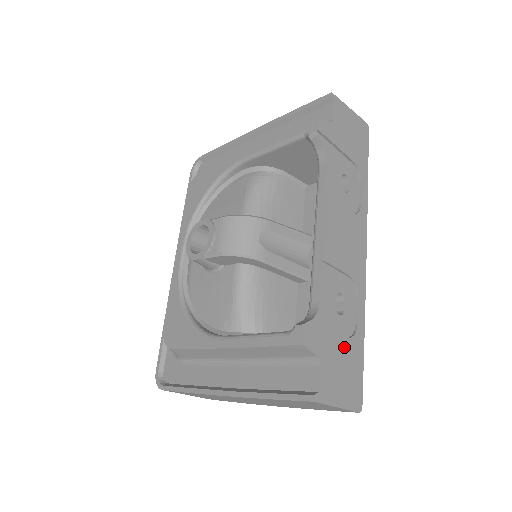
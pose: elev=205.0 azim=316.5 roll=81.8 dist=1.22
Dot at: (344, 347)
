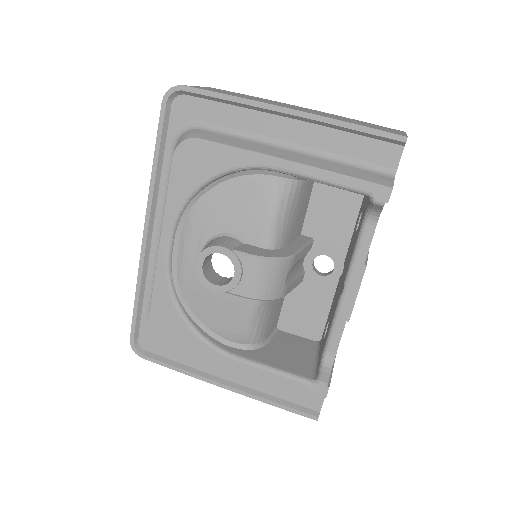
Dot at: occluded
